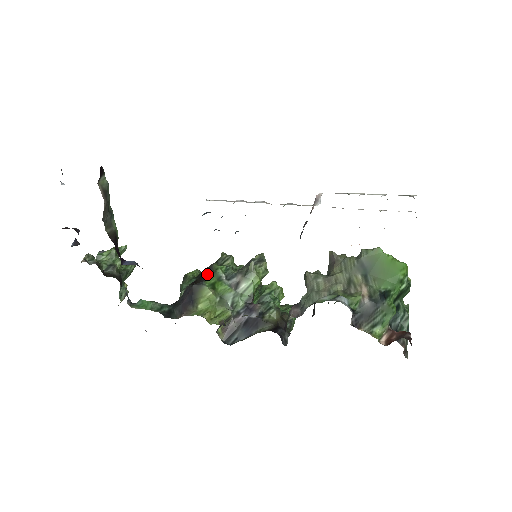
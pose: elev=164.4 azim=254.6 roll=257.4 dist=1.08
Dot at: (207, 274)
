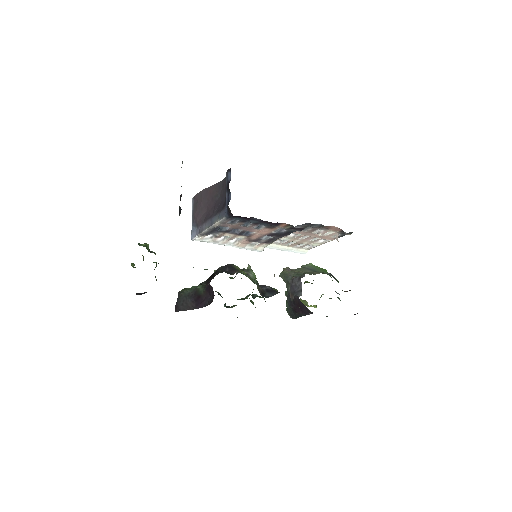
Dot at: occluded
